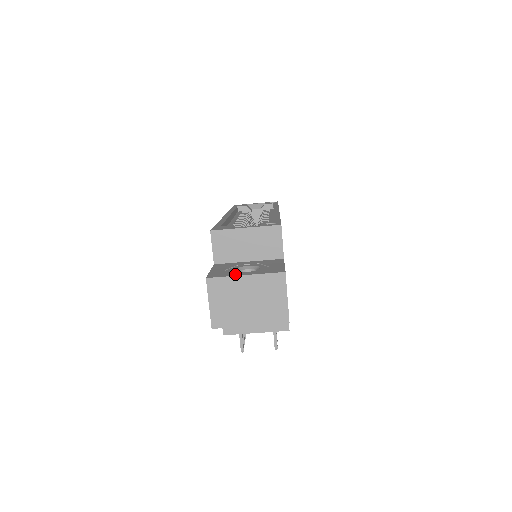
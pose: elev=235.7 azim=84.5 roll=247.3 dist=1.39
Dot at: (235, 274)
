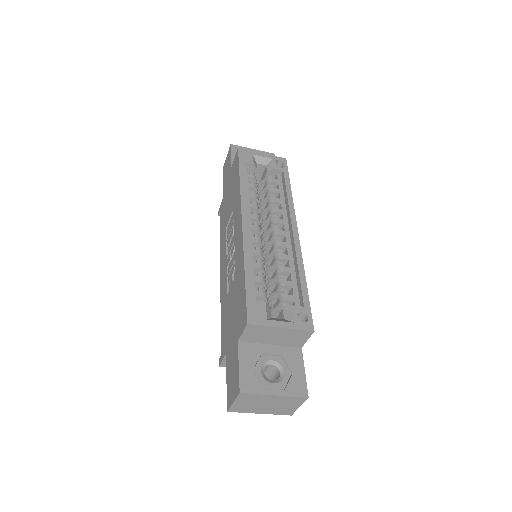
Dot at: (265, 390)
